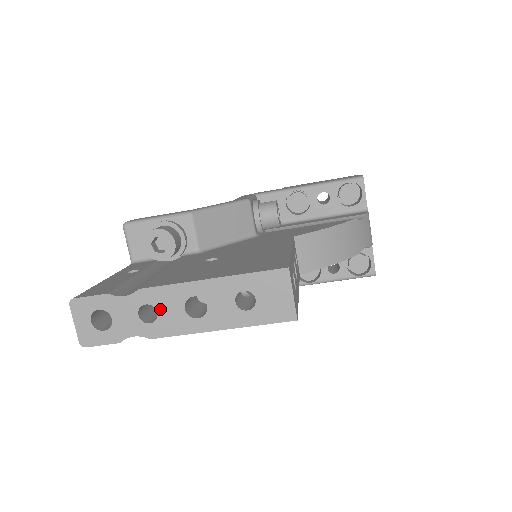
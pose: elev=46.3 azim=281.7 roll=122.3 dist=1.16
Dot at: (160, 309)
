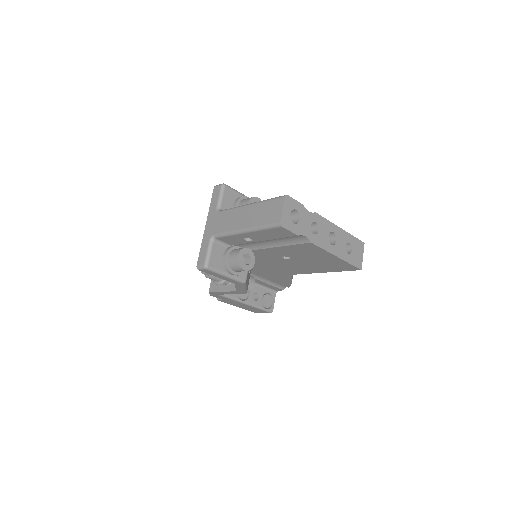
Dot at: (320, 229)
